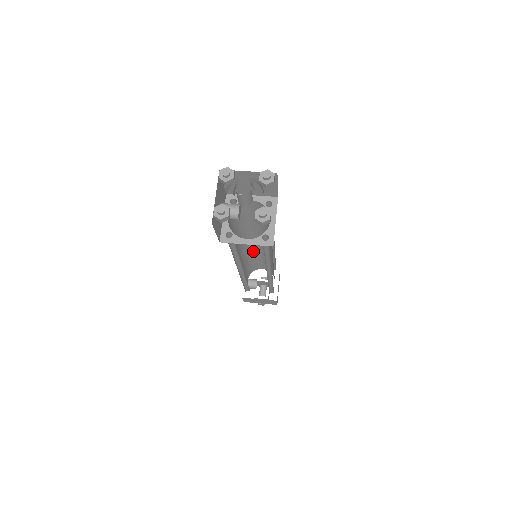
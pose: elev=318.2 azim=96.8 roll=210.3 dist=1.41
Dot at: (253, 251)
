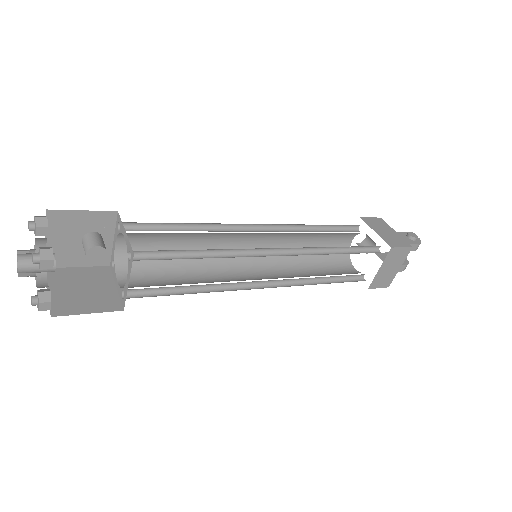
Dot at: occluded
